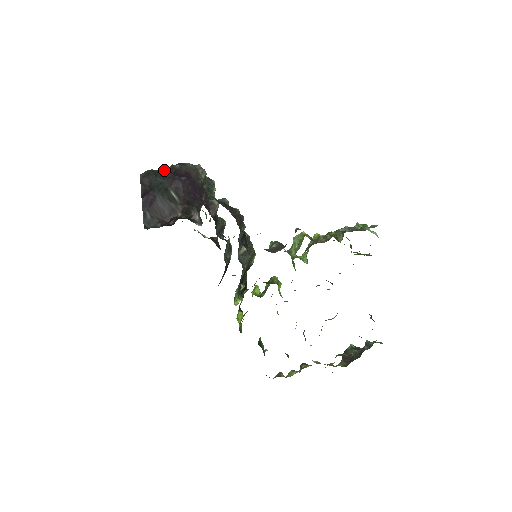
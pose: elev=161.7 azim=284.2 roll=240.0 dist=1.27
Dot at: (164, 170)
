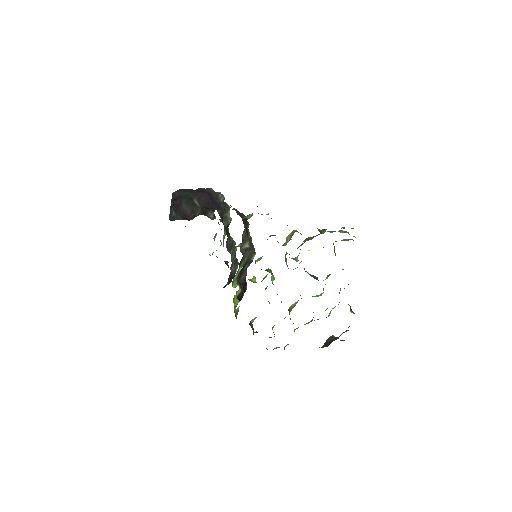
Dot at: (192, 189)
